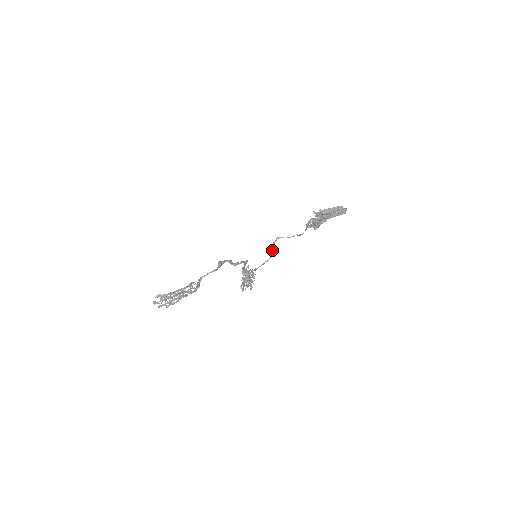
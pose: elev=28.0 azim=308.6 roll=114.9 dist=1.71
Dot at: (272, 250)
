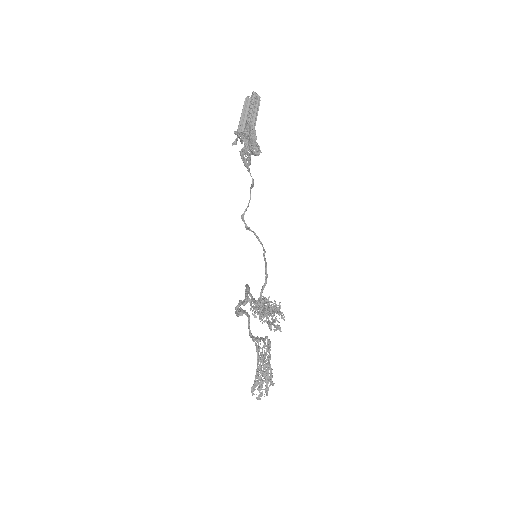
Dot at: occluded
